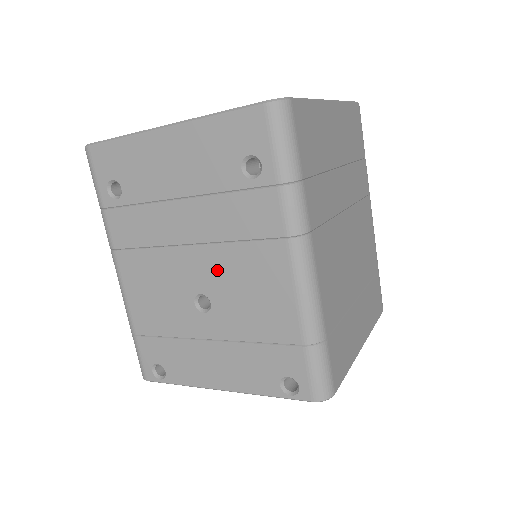
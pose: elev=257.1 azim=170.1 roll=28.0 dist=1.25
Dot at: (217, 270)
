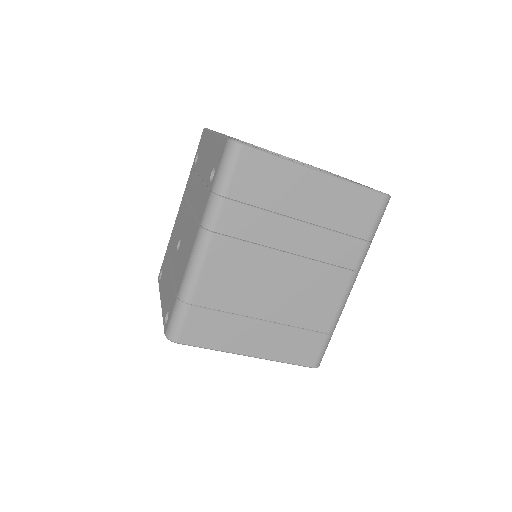
Dot at: (187, 228)
